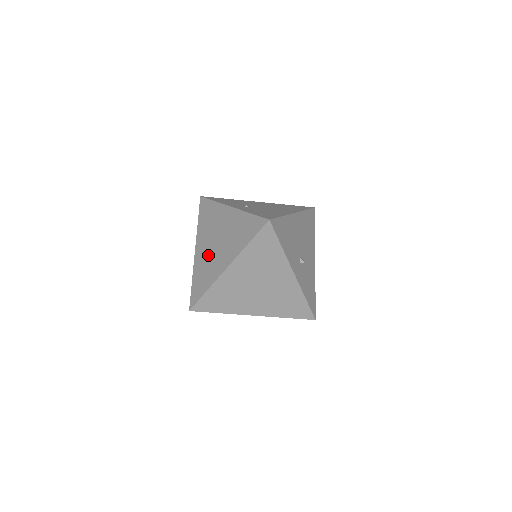
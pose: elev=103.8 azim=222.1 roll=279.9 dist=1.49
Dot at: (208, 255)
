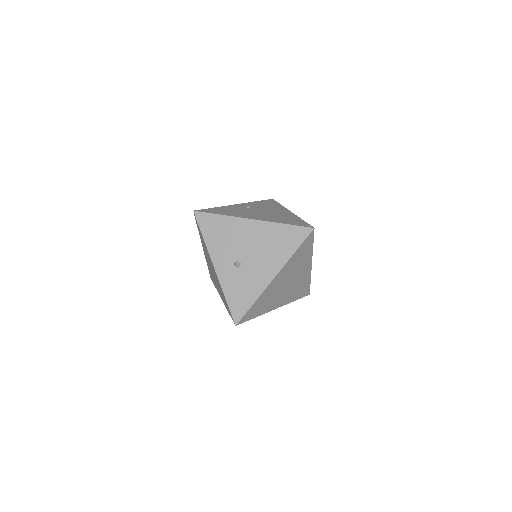
Dot at: occluded
